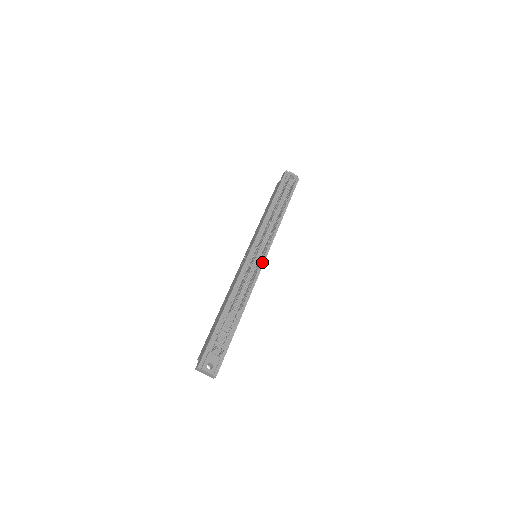
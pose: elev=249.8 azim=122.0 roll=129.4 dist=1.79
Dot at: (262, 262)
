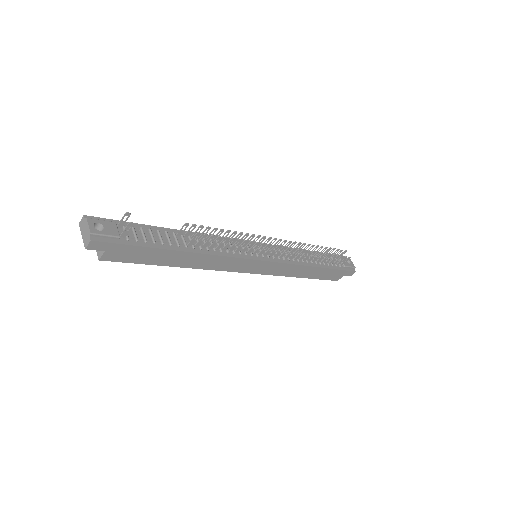
Dot at: (258, 258)
